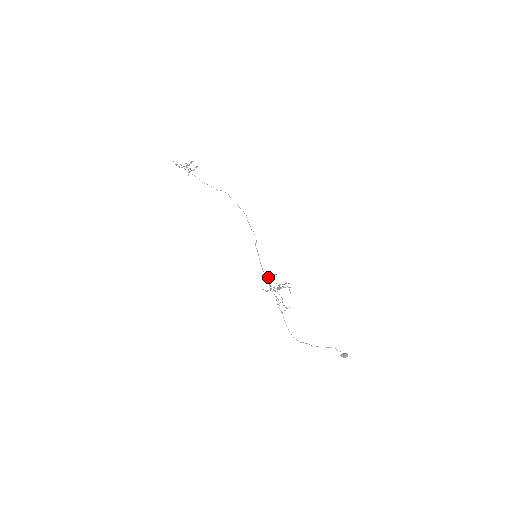
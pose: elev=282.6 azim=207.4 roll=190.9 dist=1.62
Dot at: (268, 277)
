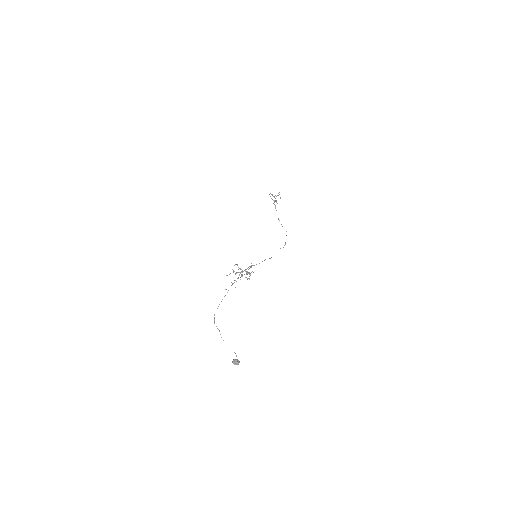
Dot at: (247, 268)
